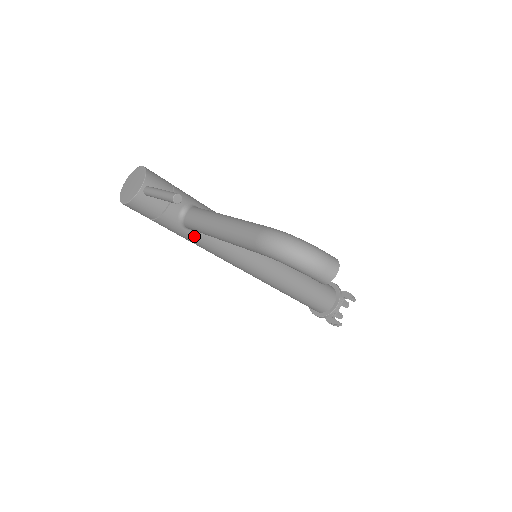
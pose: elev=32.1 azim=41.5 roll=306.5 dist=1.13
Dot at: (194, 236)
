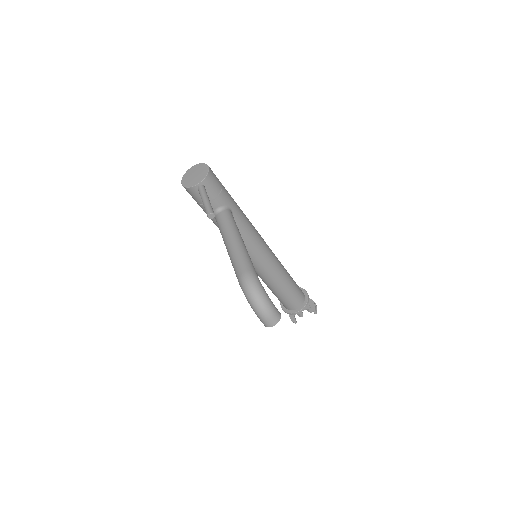
Dot at: occluded
